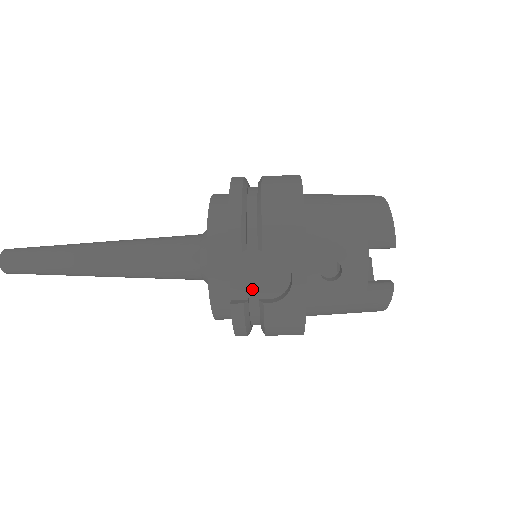
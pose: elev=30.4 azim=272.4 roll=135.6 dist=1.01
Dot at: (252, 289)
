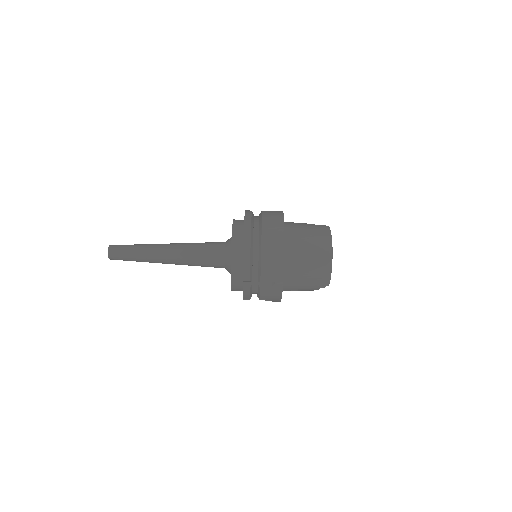
Dot at: occluded
